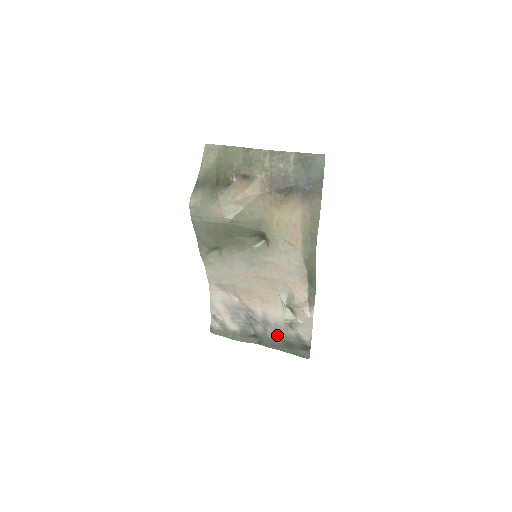
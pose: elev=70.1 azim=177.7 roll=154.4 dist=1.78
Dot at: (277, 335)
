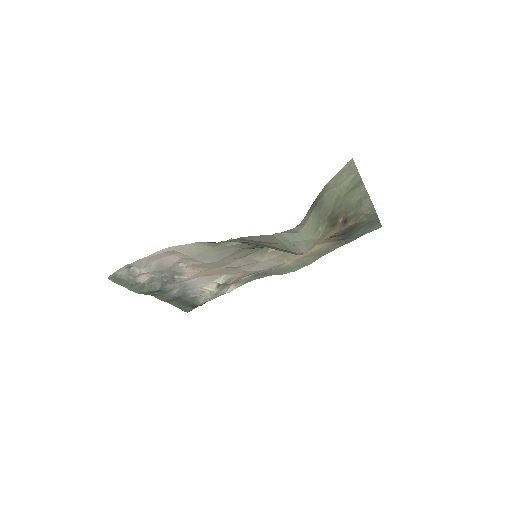
Dot at: (182, 295)
